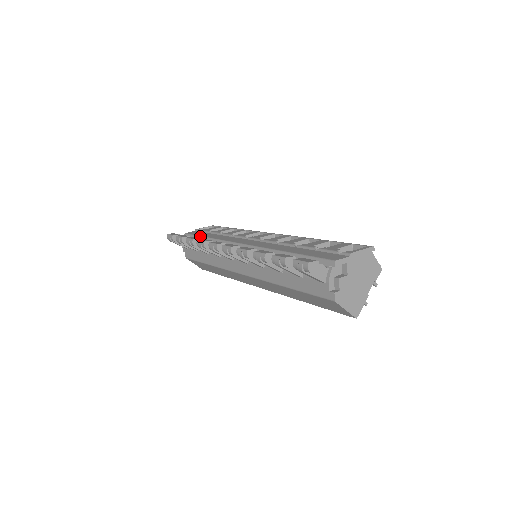
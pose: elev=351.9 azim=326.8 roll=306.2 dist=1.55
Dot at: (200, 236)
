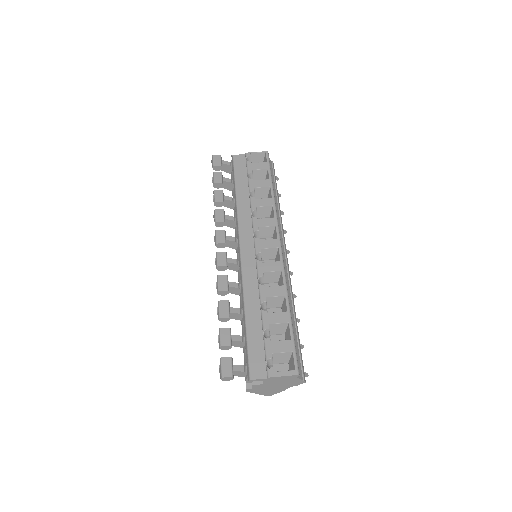
Dot at: (235, 182)
